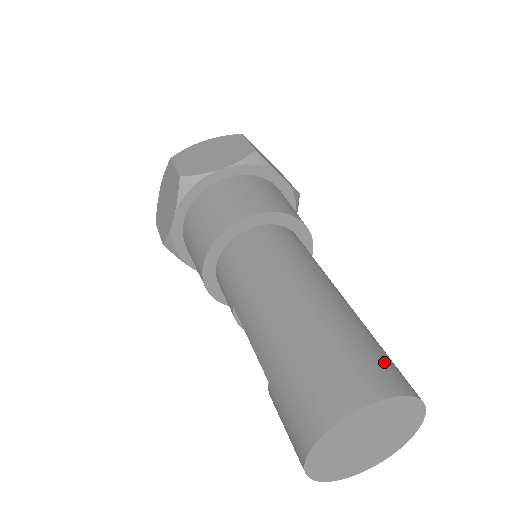
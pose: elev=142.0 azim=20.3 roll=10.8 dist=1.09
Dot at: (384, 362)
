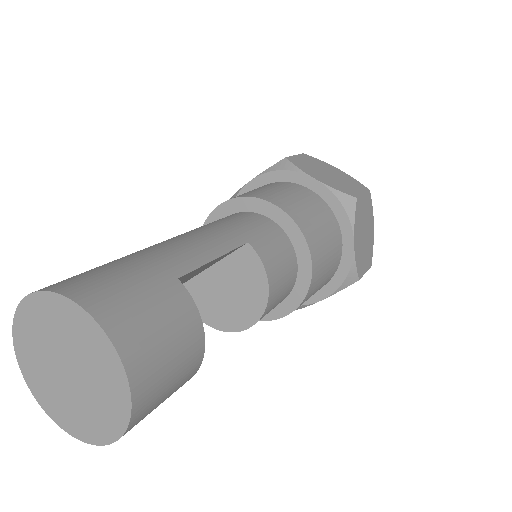
Dot at: (104, 276)
